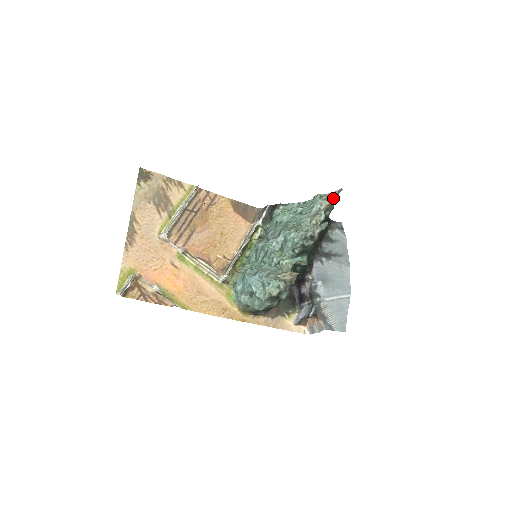
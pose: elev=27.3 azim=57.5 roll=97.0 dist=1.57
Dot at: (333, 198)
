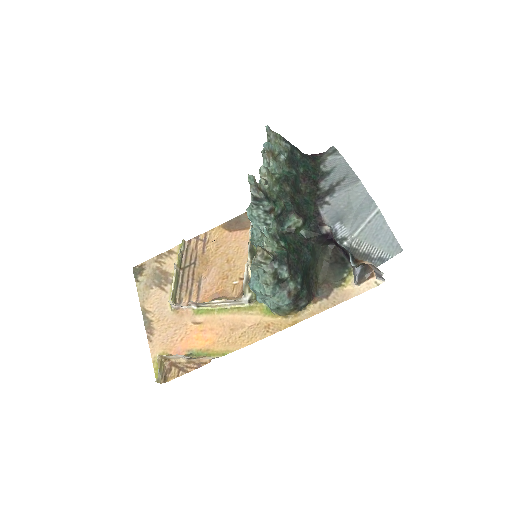
Dot at: (269, 142)
